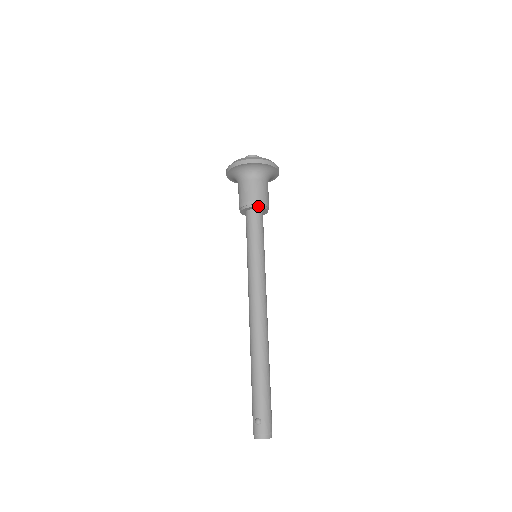
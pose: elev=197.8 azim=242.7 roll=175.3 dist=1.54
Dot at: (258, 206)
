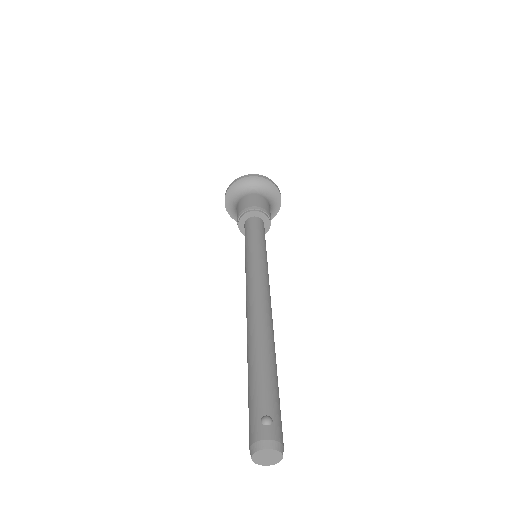
Dot at: (266, 214)
